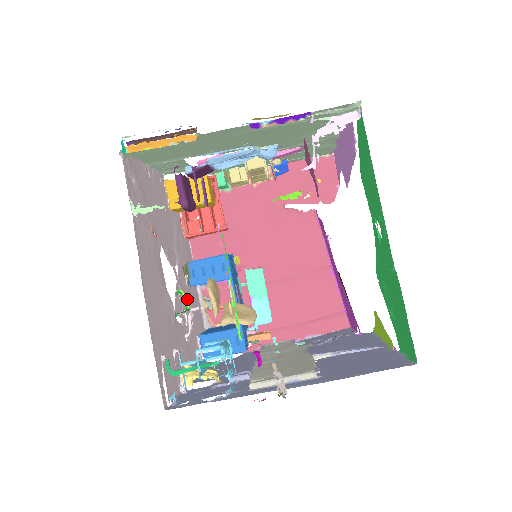
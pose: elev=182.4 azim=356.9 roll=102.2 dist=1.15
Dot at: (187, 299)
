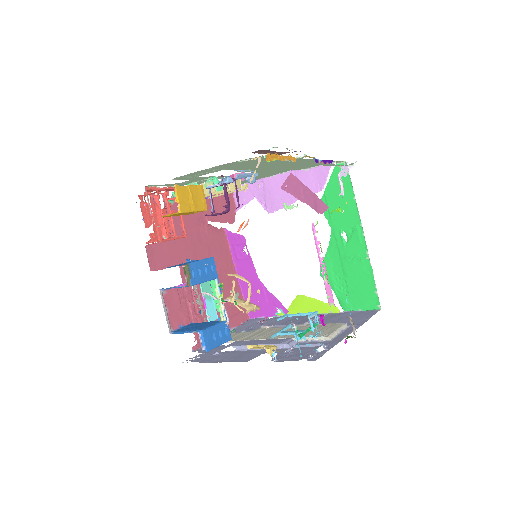
Dot at: (204, 295)
